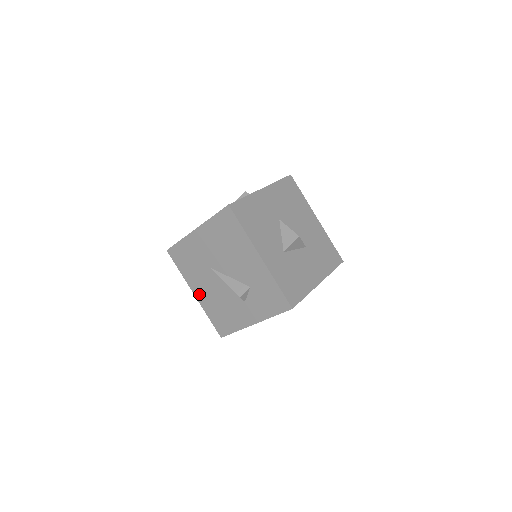
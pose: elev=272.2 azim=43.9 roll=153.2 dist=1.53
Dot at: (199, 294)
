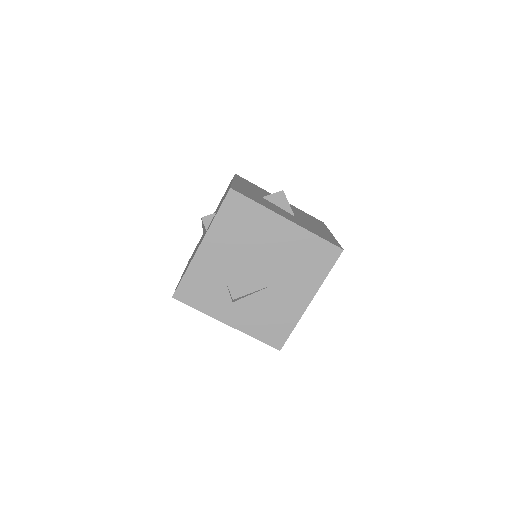
Dot at: occluded
